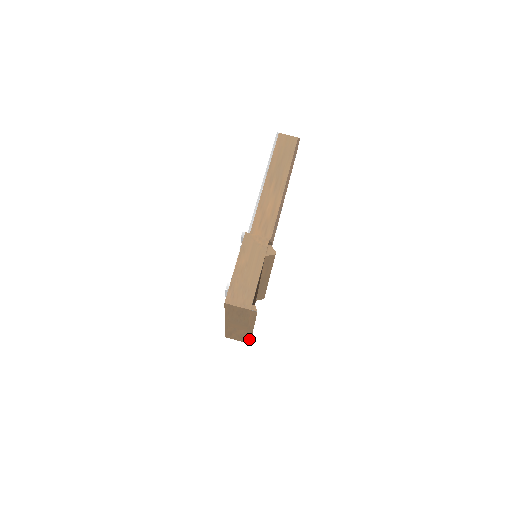
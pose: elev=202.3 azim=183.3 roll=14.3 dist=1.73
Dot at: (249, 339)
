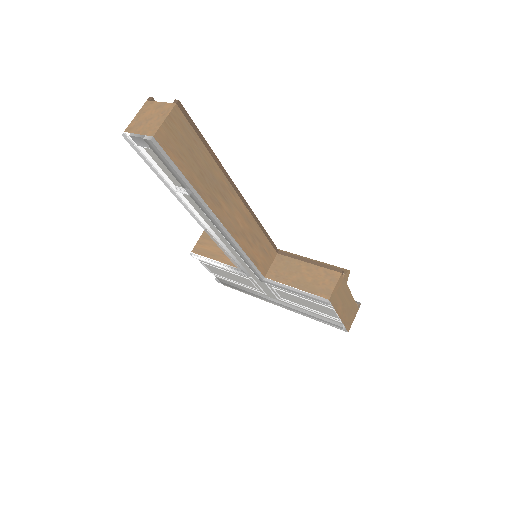
Dot at: occluded
